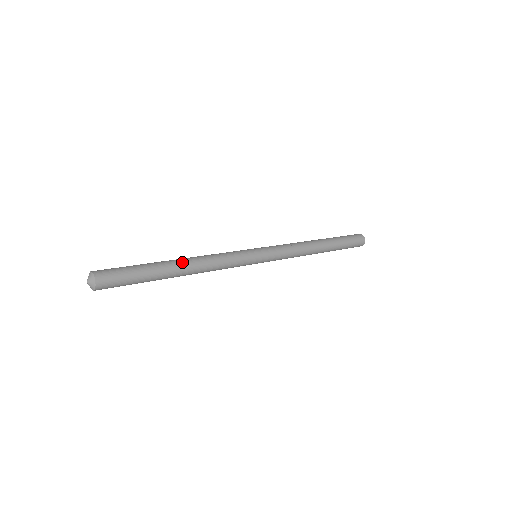
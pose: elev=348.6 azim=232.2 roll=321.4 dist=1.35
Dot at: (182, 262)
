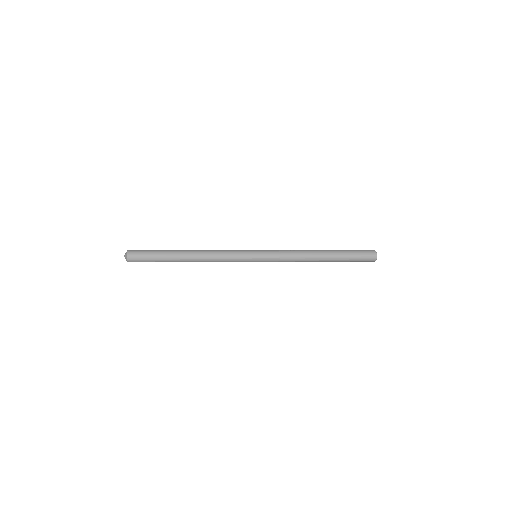
Dot at: (189, 250)
